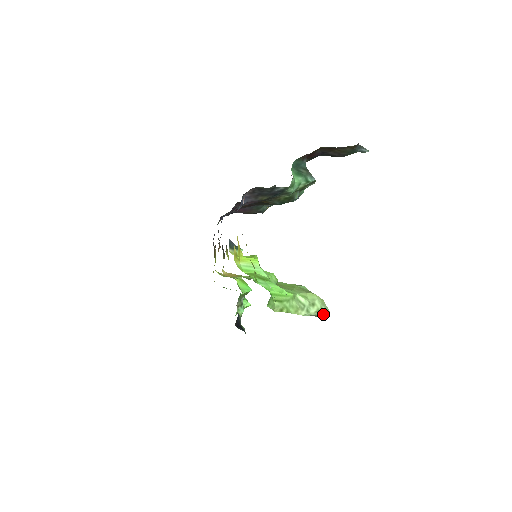
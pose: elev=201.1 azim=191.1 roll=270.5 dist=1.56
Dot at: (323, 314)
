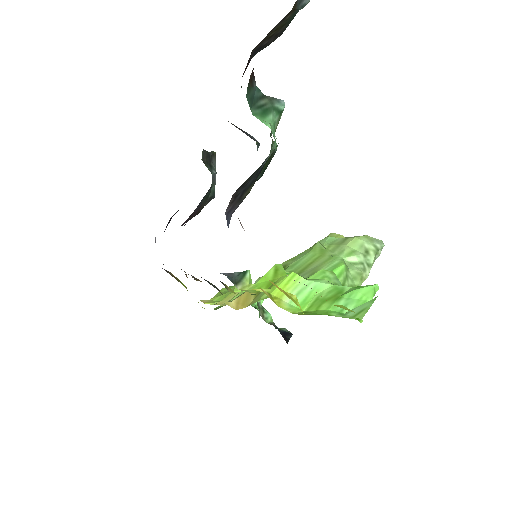
Dot at: (380, 251)
